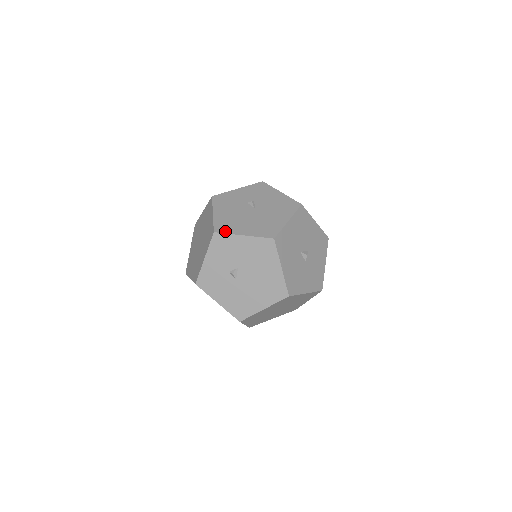
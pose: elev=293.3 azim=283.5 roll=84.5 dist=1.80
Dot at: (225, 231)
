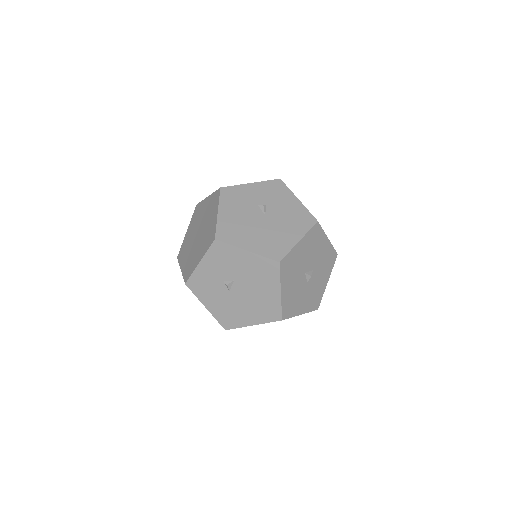
Dot at: (227, 240)
